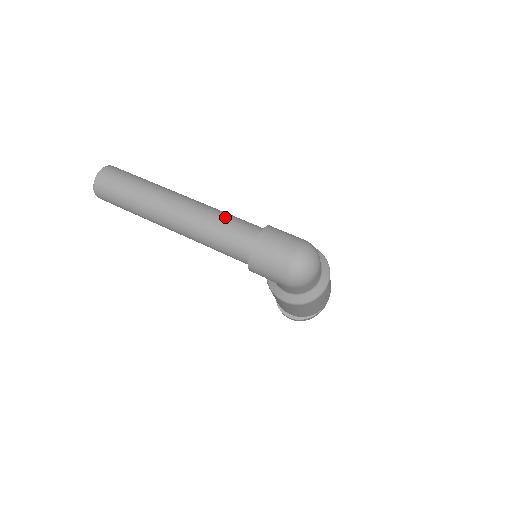
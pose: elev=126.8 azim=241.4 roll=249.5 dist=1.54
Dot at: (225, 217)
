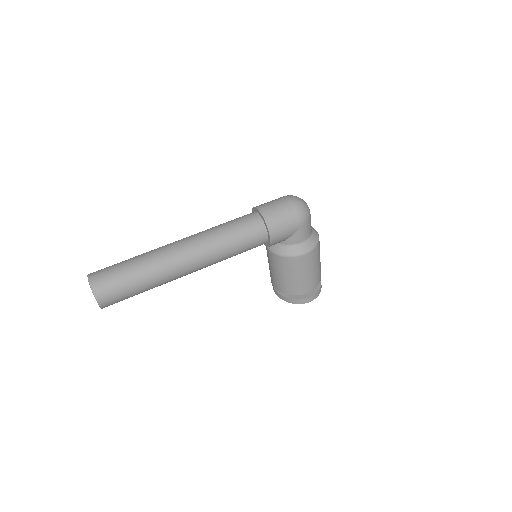
Dot at: (222, 224)
